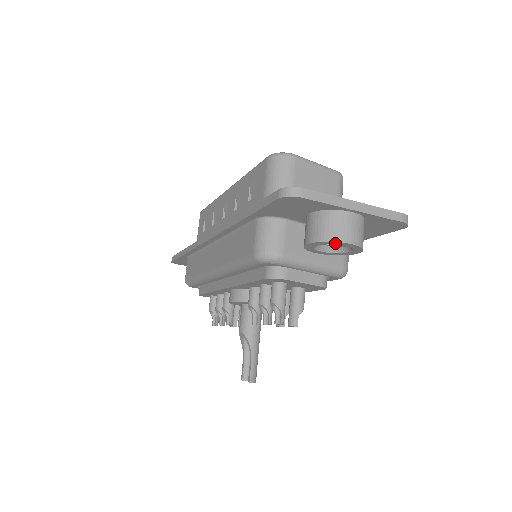
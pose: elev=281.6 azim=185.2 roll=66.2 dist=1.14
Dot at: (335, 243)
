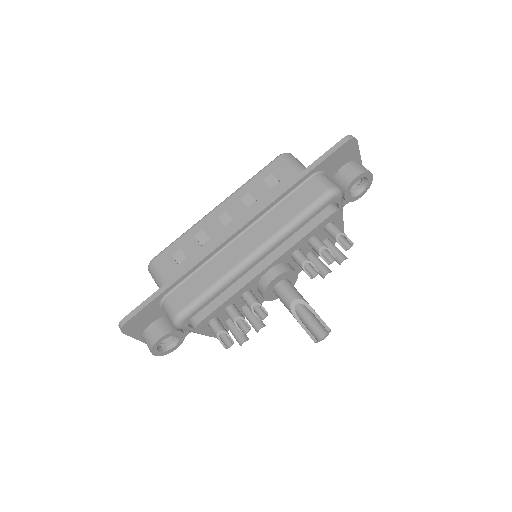
Dot at: (368, 175)
